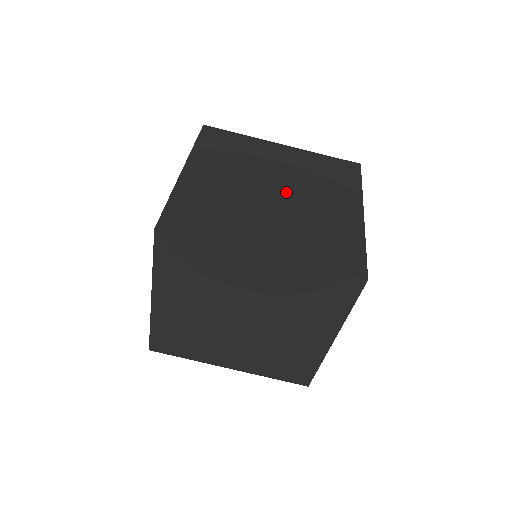
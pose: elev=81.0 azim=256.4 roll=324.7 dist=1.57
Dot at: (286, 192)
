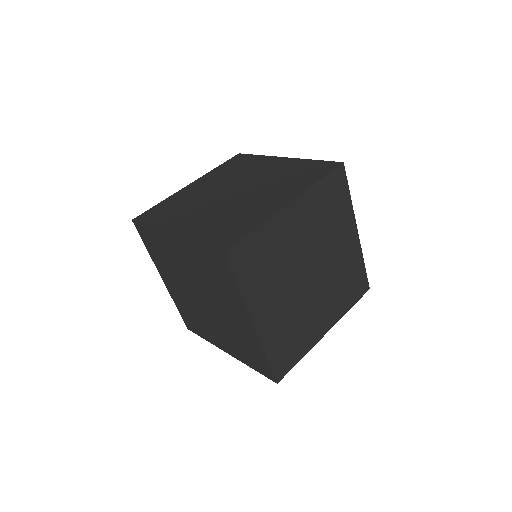
Dot at: occluded
